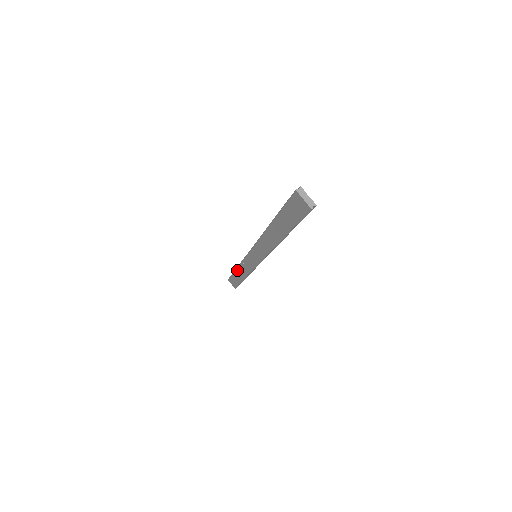
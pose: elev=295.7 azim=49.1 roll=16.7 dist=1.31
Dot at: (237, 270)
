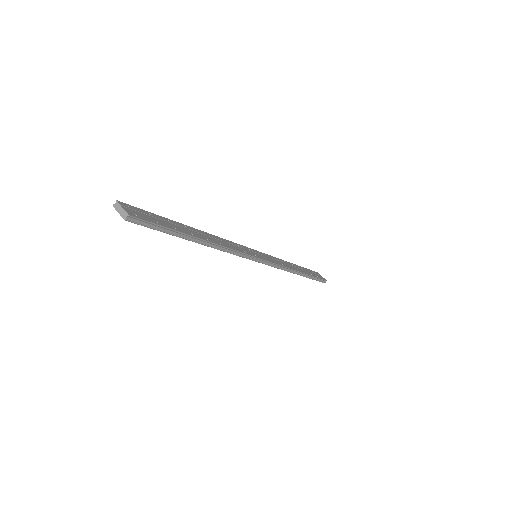
Dot at: occluded
